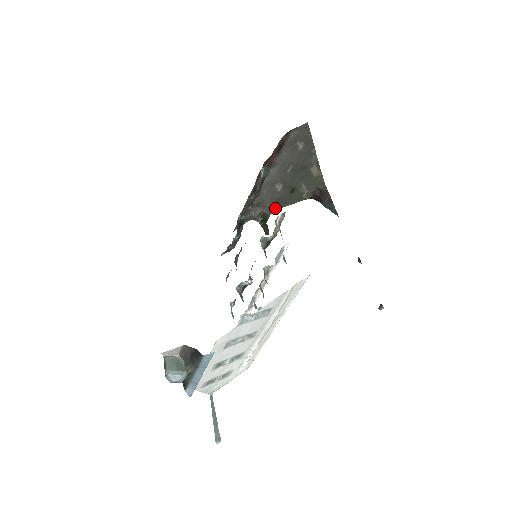
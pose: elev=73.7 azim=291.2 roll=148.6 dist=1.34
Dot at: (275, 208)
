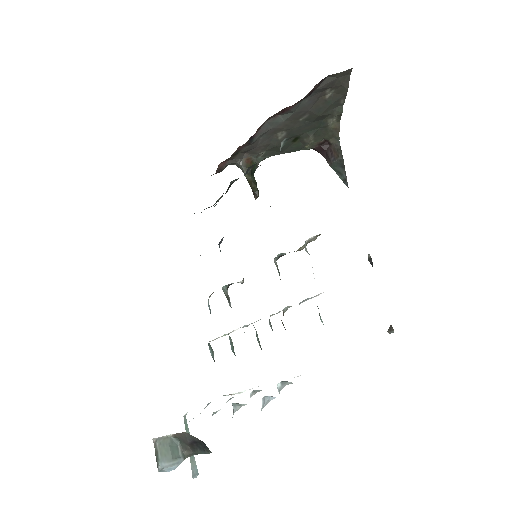
Dot at: (266, 155)
